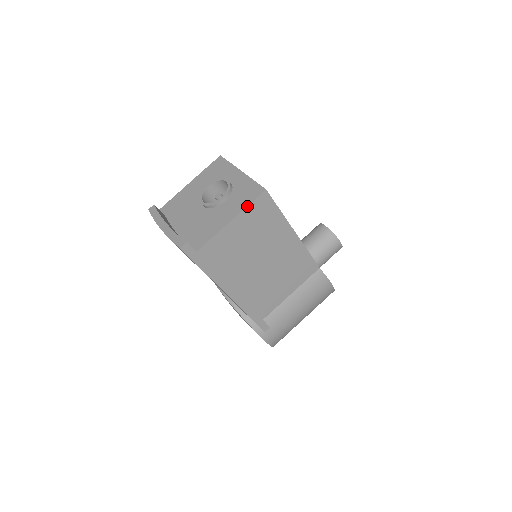
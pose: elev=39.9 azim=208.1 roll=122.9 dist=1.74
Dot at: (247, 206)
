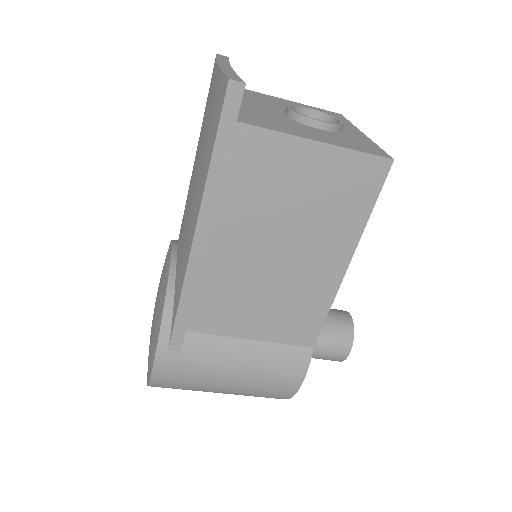
Dot at: (354, 150)
